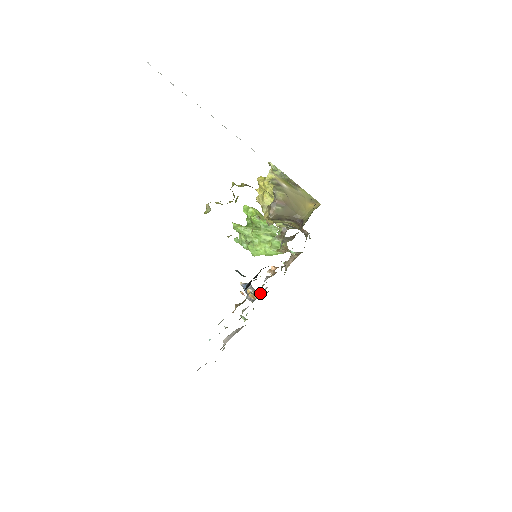
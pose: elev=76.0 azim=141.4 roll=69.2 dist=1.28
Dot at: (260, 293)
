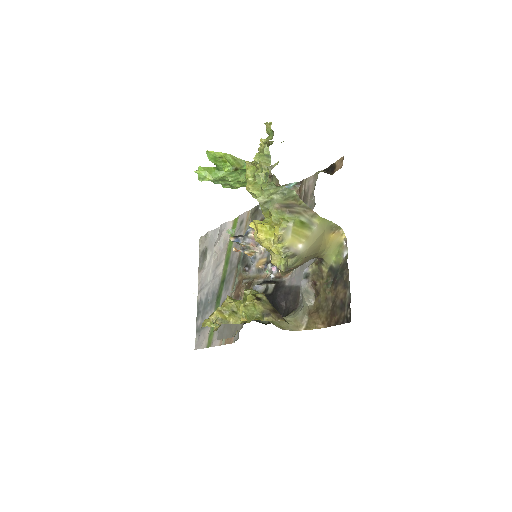
Dot at: (257, 249)
